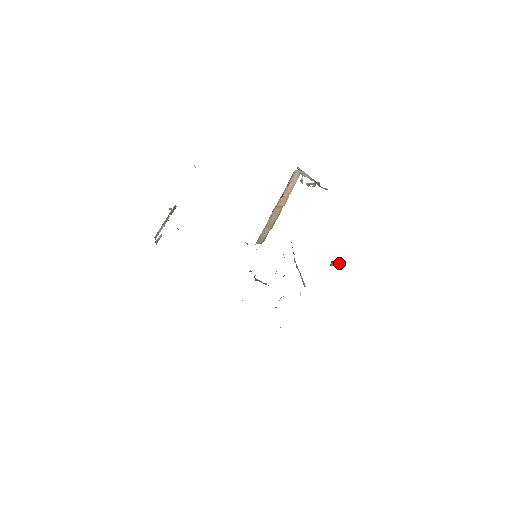
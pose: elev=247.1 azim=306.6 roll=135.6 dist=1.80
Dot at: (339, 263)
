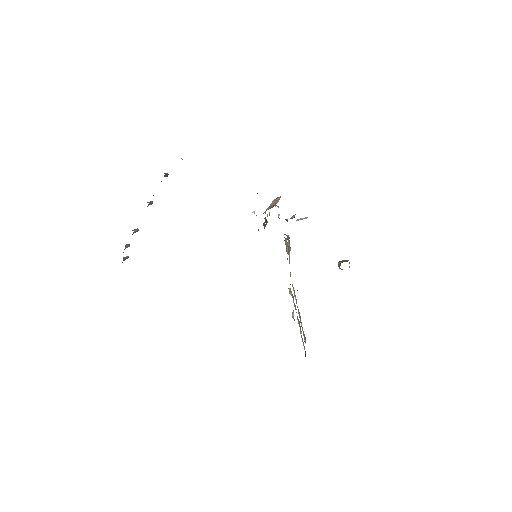
Dot at: occluded
